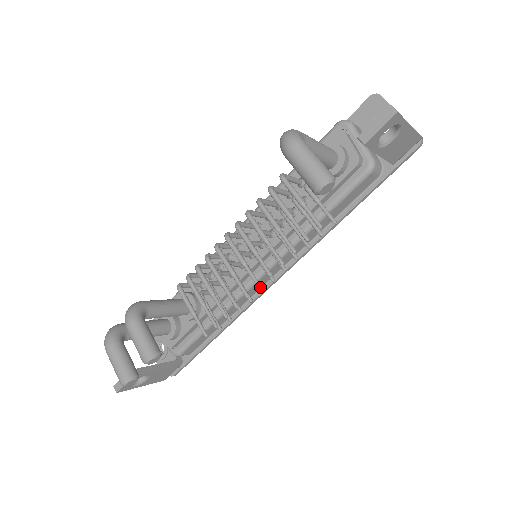
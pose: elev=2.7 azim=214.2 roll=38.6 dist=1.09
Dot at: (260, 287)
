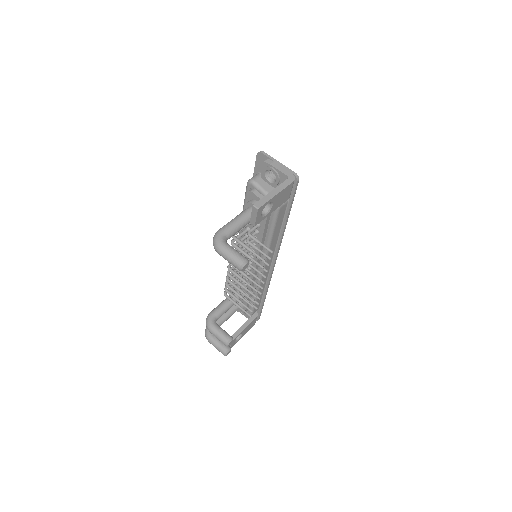
Dot at: (260, 287)
